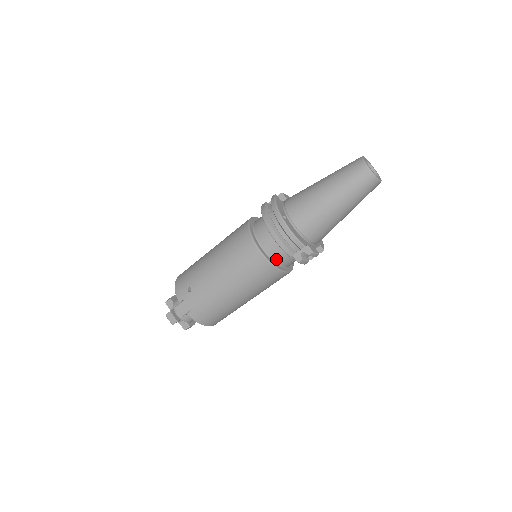
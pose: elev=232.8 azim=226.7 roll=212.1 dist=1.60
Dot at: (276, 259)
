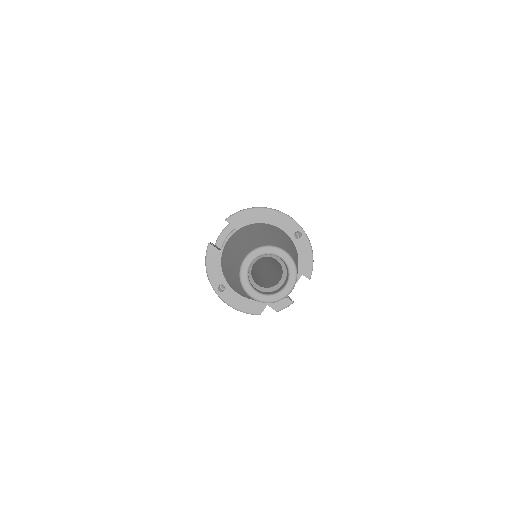
Dot at: occluded
